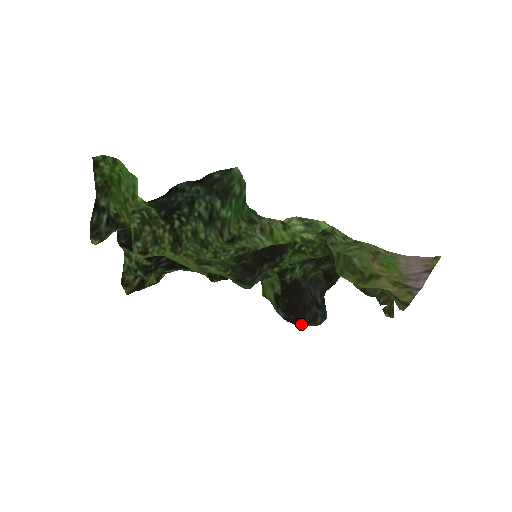
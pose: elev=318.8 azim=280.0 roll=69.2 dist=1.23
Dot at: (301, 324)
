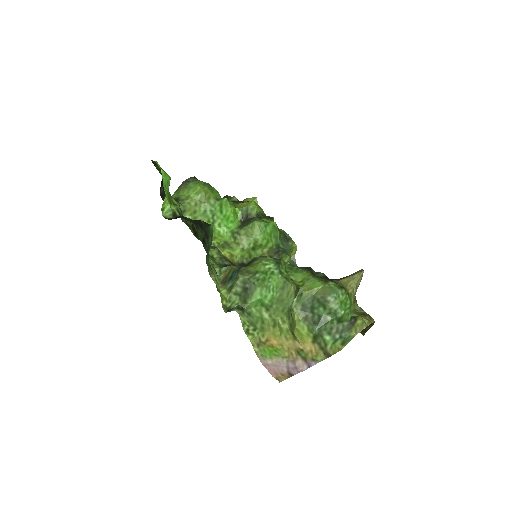
Dot at: occluded
